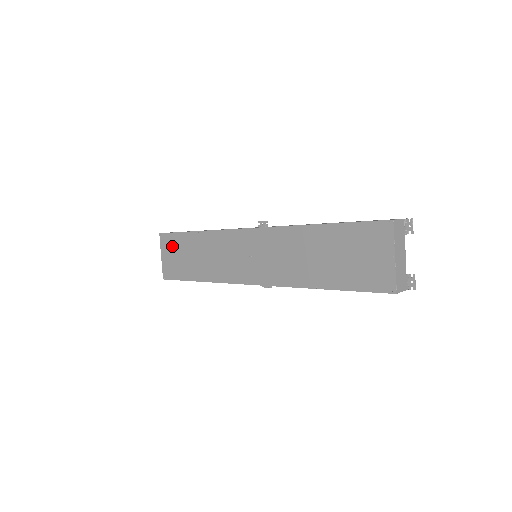
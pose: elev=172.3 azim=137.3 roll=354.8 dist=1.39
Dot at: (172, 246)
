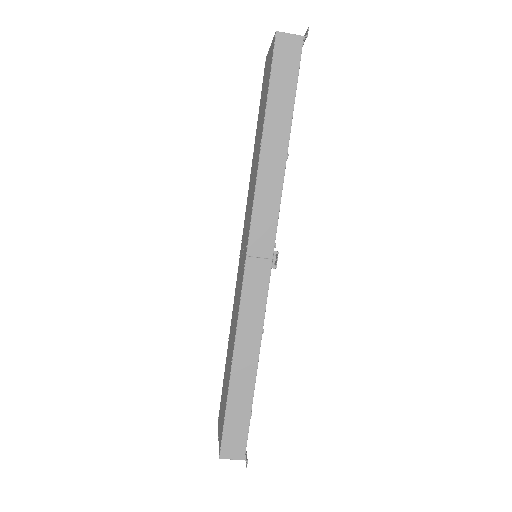
Dot at: (221, 403)
